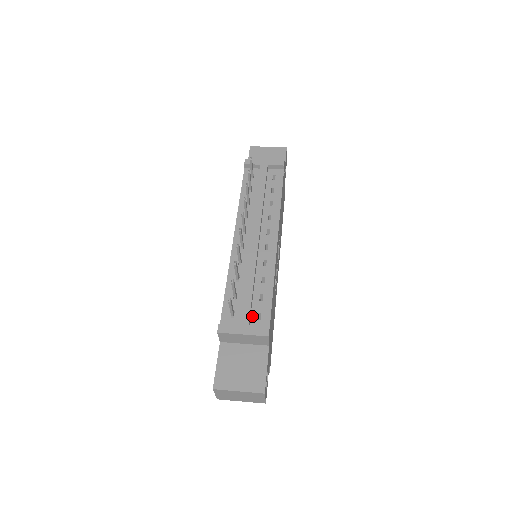
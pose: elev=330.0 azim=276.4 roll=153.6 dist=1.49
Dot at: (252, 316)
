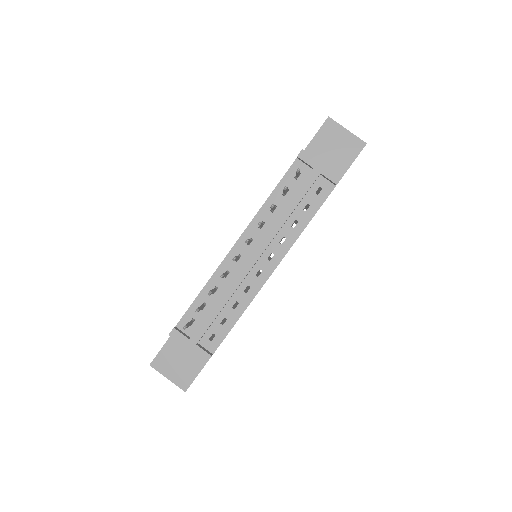
Dot at: (206, 334)
